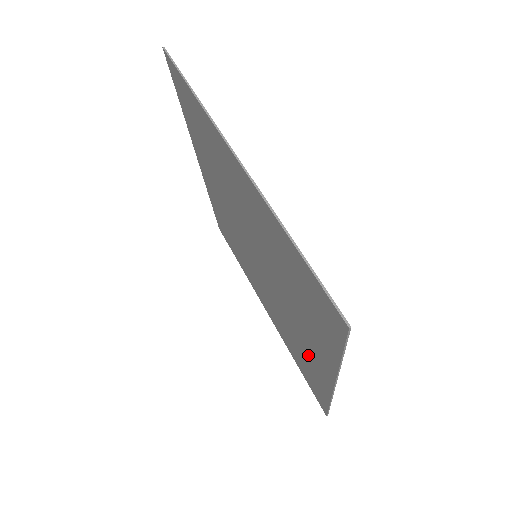
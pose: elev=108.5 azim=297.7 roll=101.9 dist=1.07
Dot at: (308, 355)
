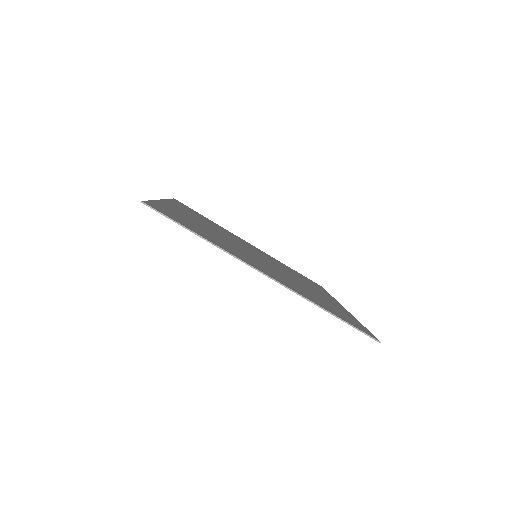
Dot at: occluded
